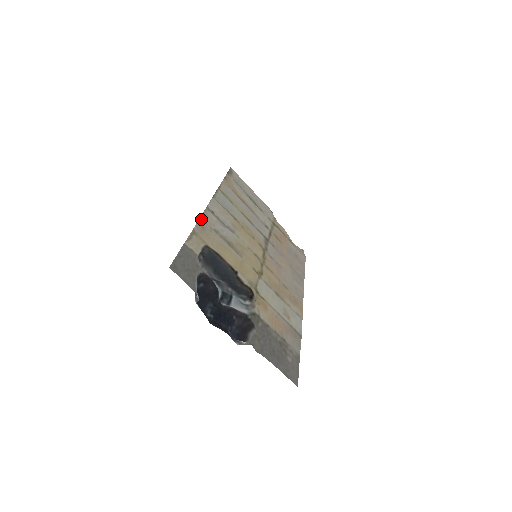
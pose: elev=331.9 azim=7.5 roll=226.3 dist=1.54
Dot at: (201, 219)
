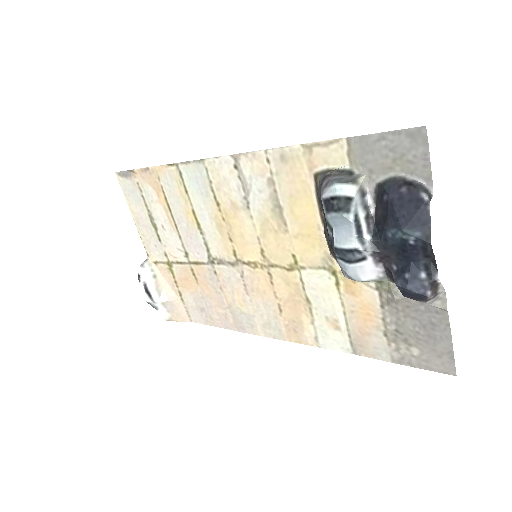
Dot at: (268, 152)
